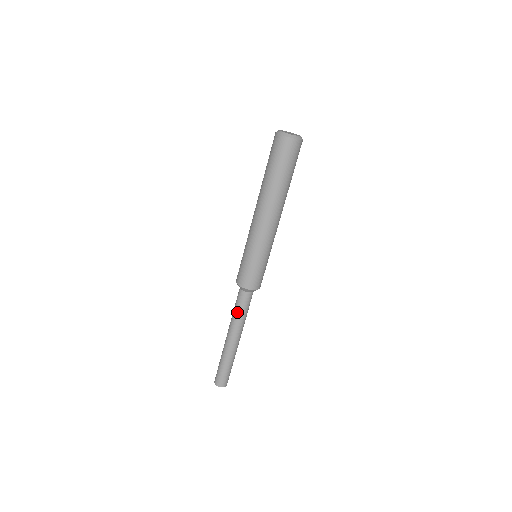
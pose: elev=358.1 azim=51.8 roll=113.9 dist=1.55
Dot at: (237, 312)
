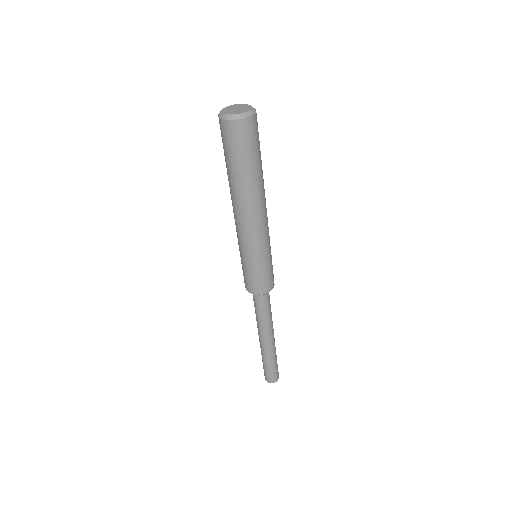
Dot at: (264, 317)
